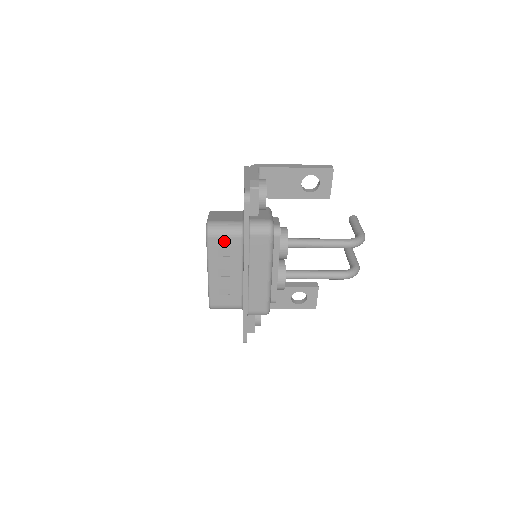
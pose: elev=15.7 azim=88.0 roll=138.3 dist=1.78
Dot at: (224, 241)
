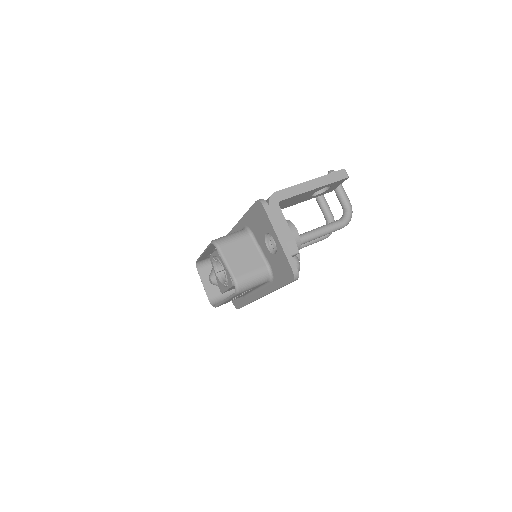
Dot at: occluded
